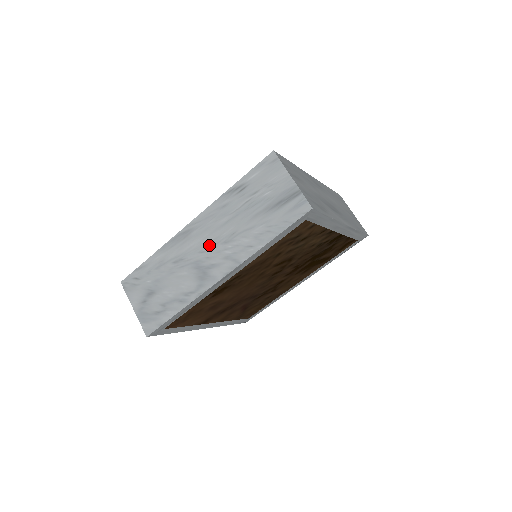
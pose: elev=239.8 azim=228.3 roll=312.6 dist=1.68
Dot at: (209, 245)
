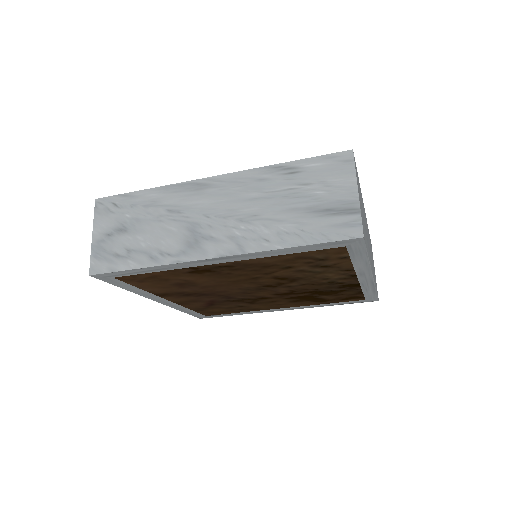
Dot at: (220, 213)
